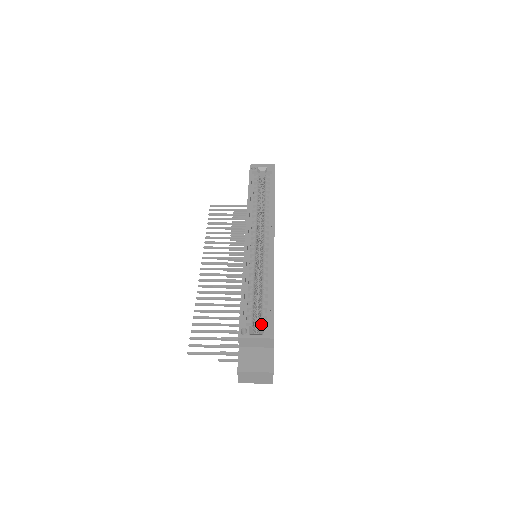
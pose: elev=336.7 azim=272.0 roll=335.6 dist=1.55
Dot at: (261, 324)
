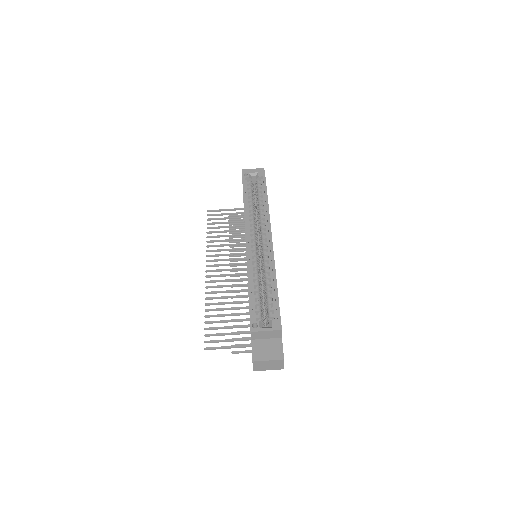
Dot at: (269, 318)
